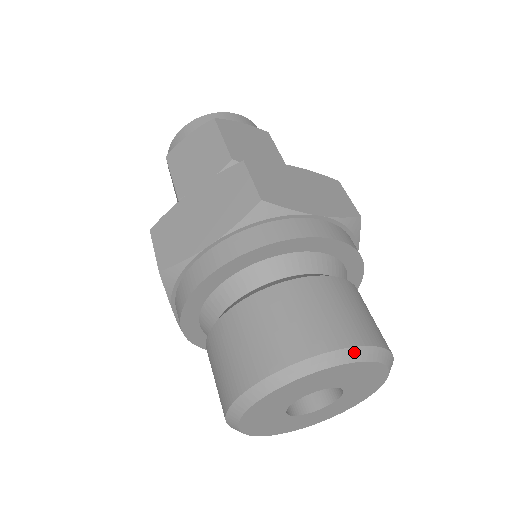
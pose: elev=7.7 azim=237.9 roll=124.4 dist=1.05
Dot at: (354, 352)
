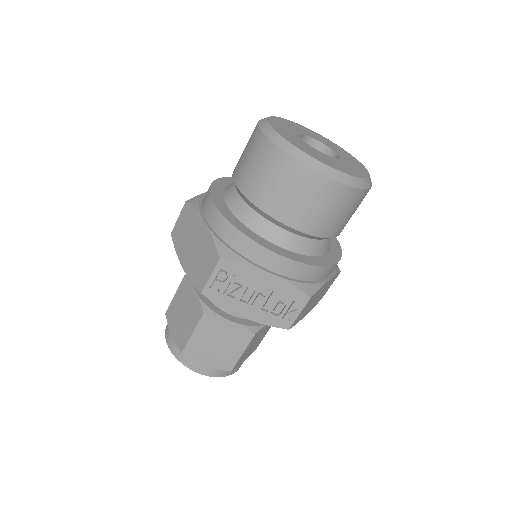
Dot at: occluded
